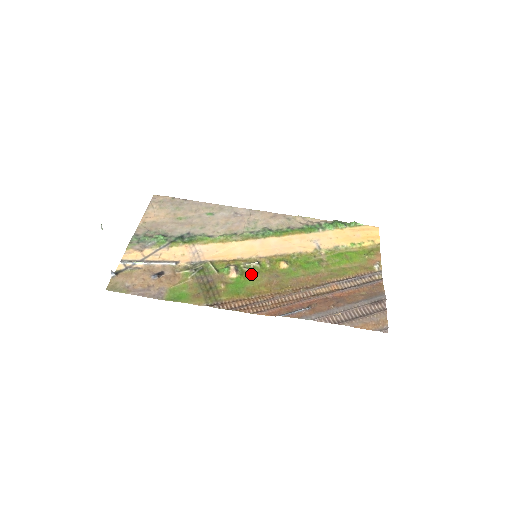
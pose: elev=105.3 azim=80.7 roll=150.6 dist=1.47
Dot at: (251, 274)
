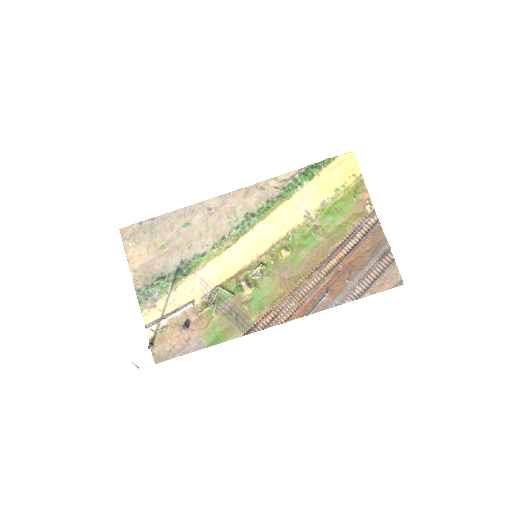
Dot at: (262, 280)
